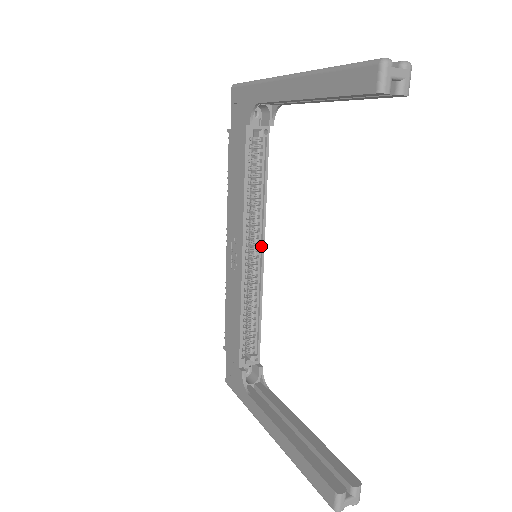
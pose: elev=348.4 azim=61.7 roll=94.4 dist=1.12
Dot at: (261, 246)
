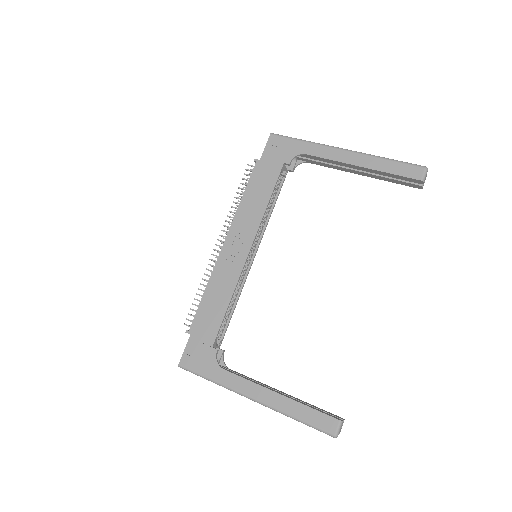
Dot at: (255, 251)
